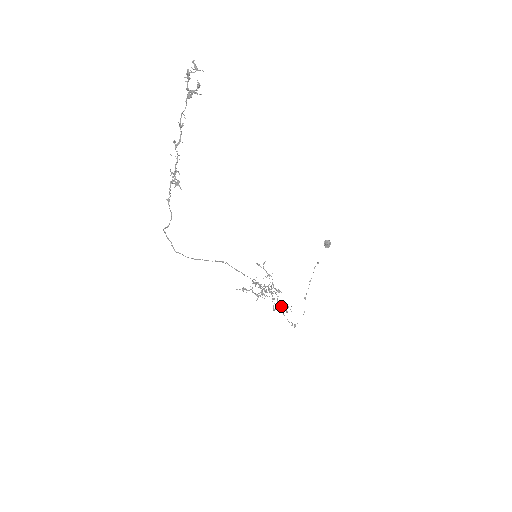
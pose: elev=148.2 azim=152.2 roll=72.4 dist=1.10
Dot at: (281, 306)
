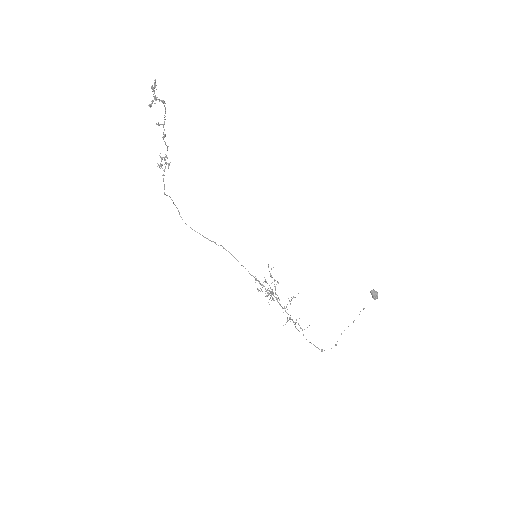
Dot at: occluded
